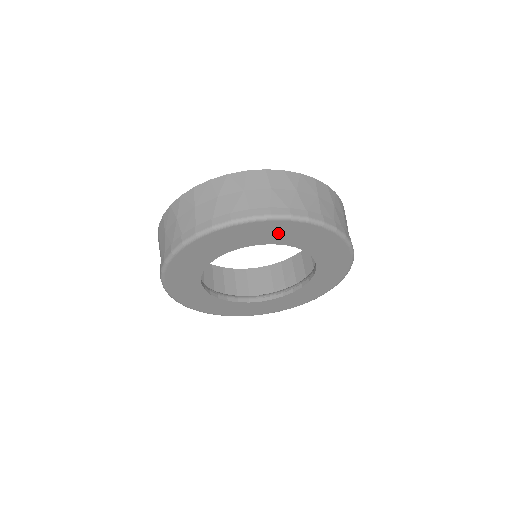
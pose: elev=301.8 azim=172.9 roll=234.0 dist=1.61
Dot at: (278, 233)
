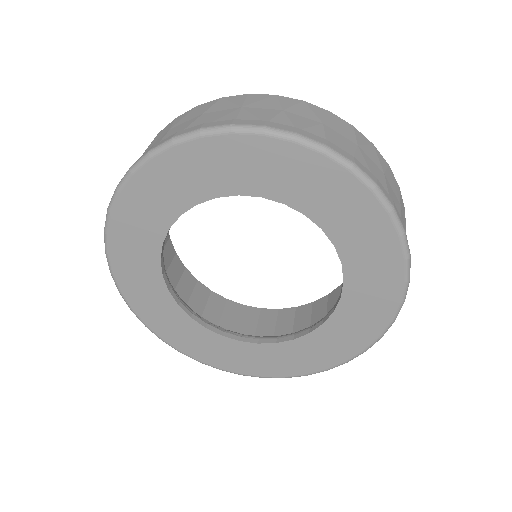
Dot at: (185, 178)
